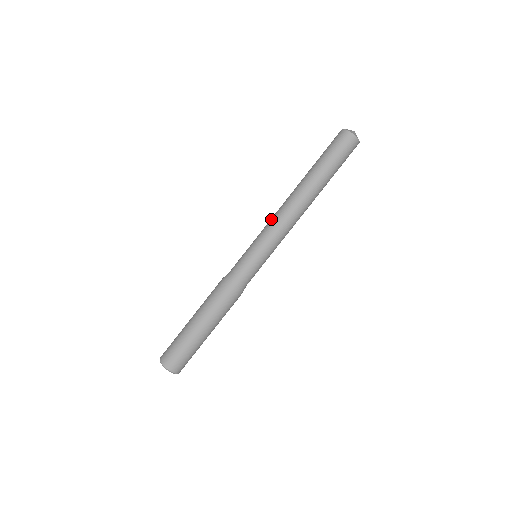
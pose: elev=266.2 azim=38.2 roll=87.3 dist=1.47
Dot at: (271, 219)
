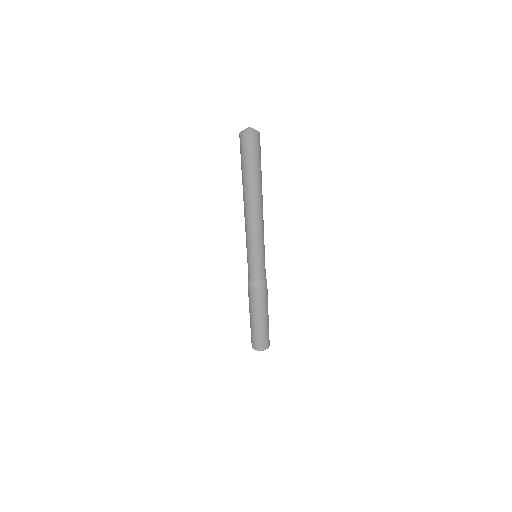
Dot at: (246, 231)
